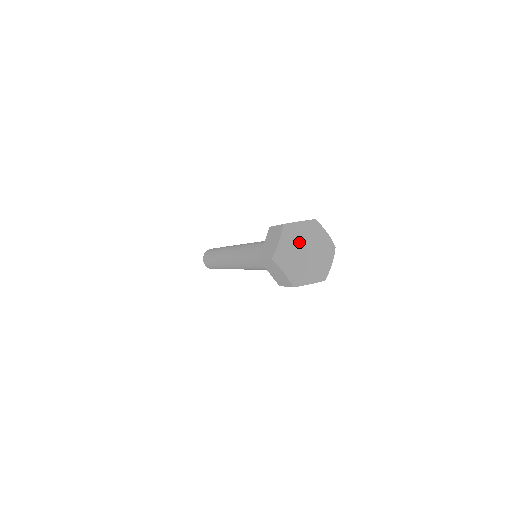
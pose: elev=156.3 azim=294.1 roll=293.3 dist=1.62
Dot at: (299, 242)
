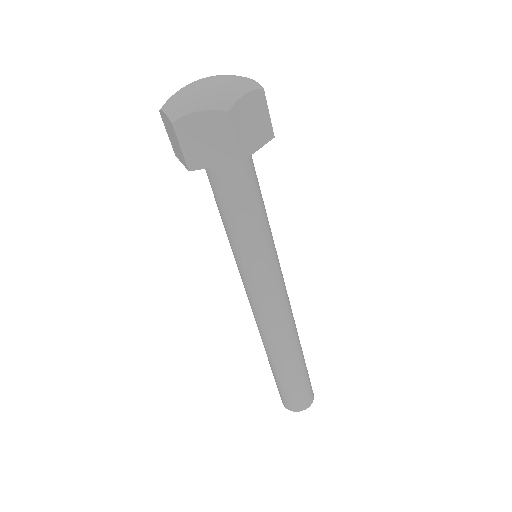
Dot at: occluded
